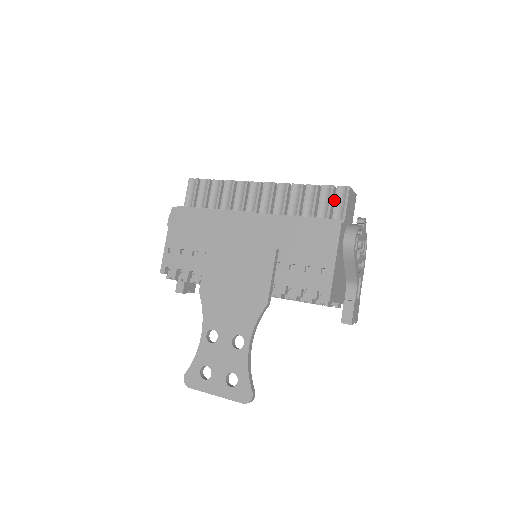
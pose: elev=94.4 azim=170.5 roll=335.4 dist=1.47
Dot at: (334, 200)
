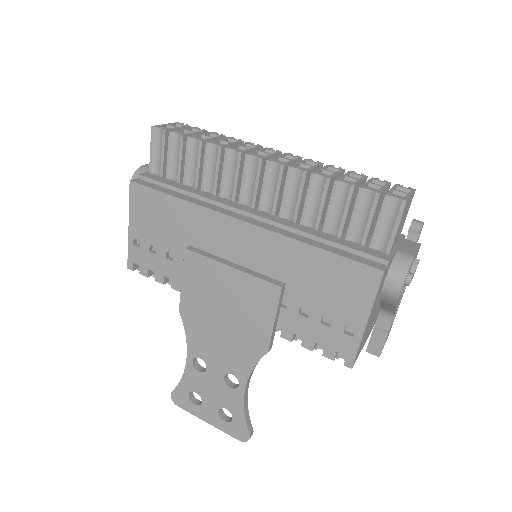
Dot at: (377, 209)
